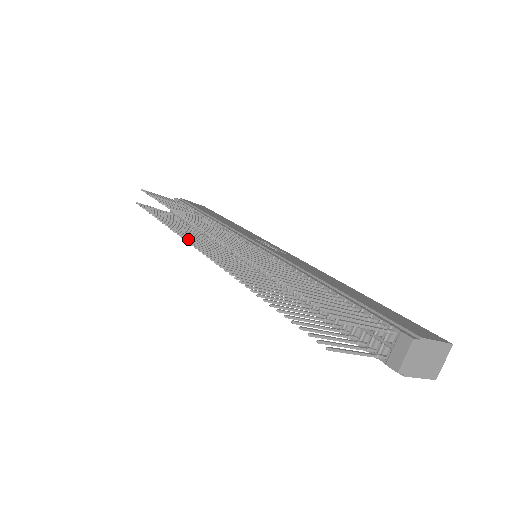
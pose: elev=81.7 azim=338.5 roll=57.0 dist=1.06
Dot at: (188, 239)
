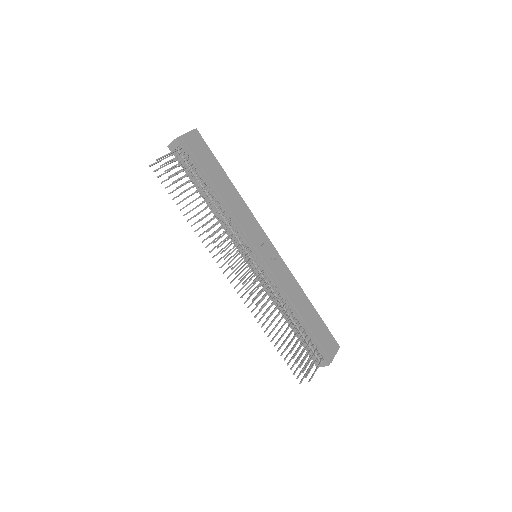
Dot at: occluded
